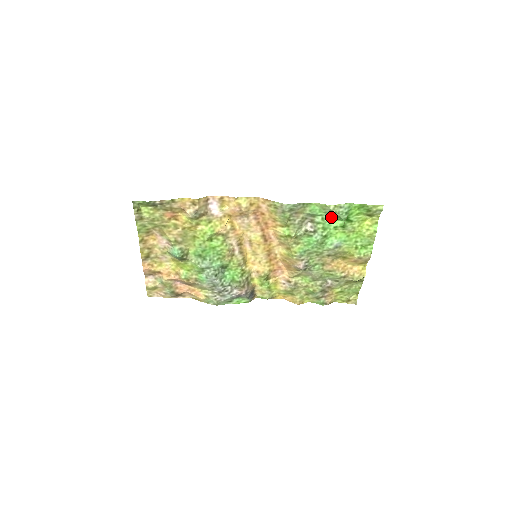
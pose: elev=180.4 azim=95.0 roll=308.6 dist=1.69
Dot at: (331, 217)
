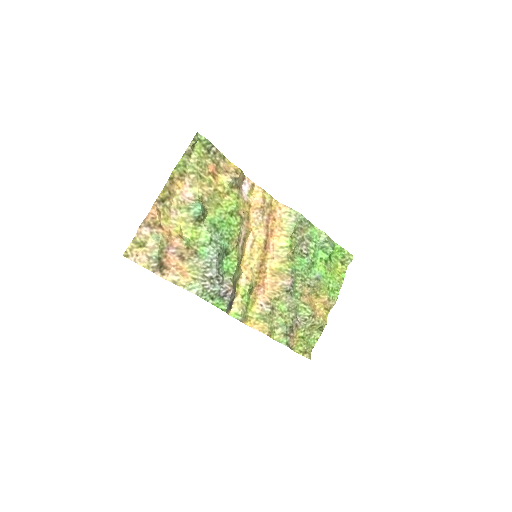
Dot at: (320, 248)
